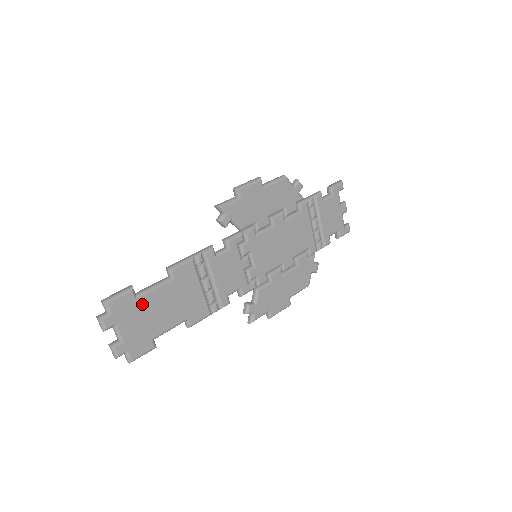
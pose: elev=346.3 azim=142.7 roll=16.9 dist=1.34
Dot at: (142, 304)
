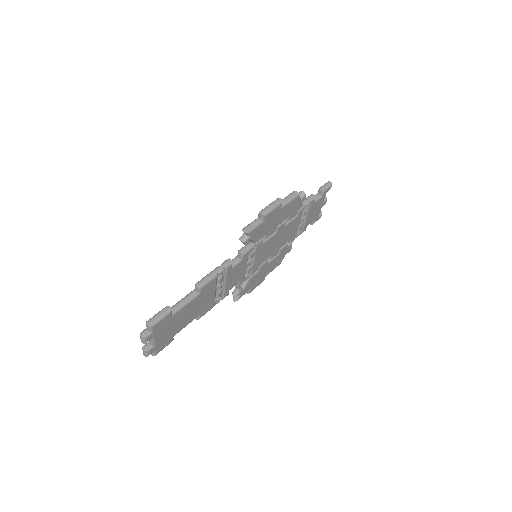
Dot at: (174, 318)
